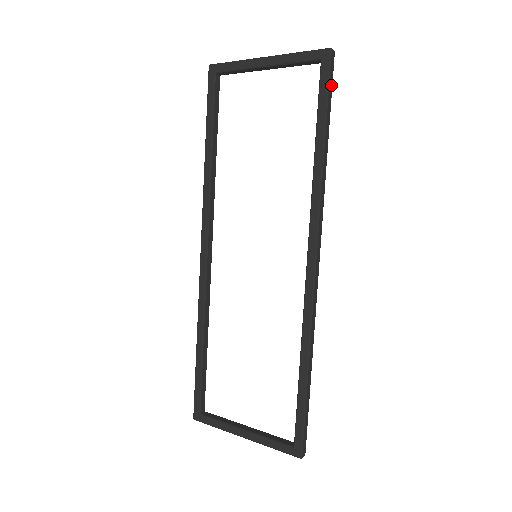
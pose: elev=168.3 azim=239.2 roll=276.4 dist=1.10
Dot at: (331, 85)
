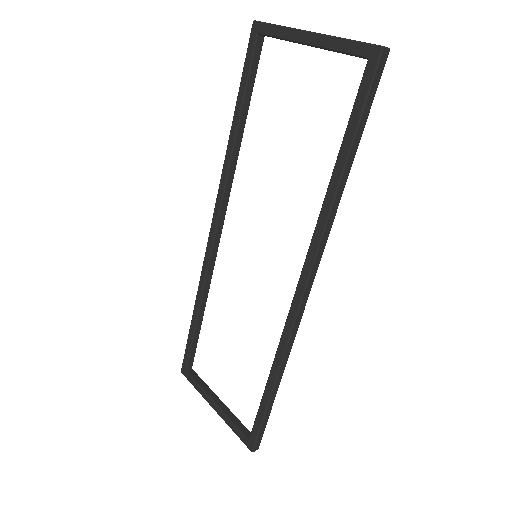
Dot at: (373, 95)
